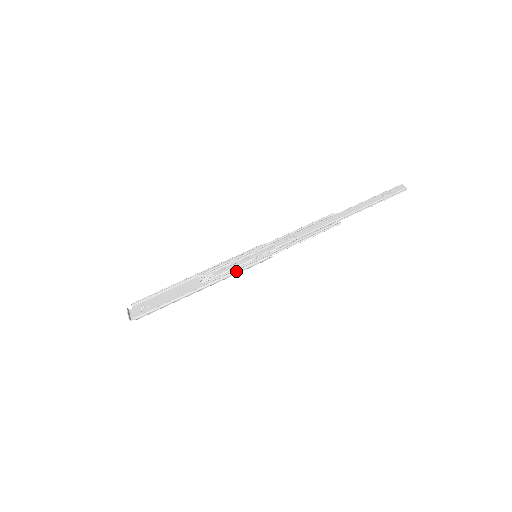
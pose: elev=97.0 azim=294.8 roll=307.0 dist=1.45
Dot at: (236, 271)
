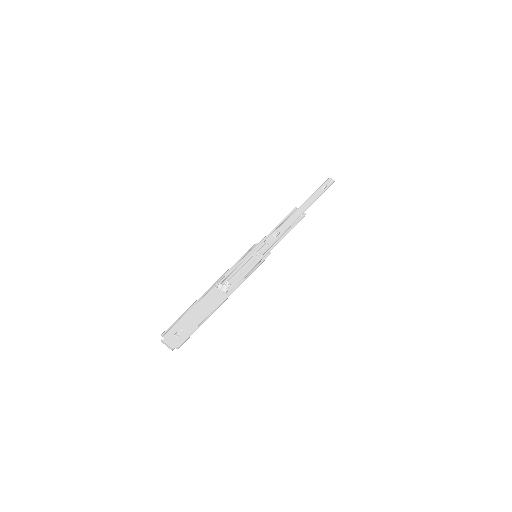
Dot at: (250, 273)
